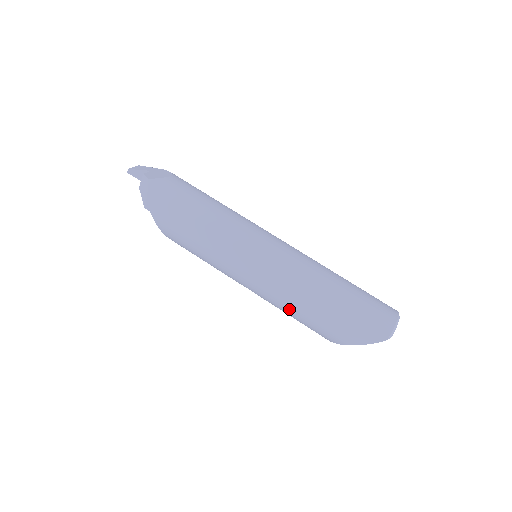
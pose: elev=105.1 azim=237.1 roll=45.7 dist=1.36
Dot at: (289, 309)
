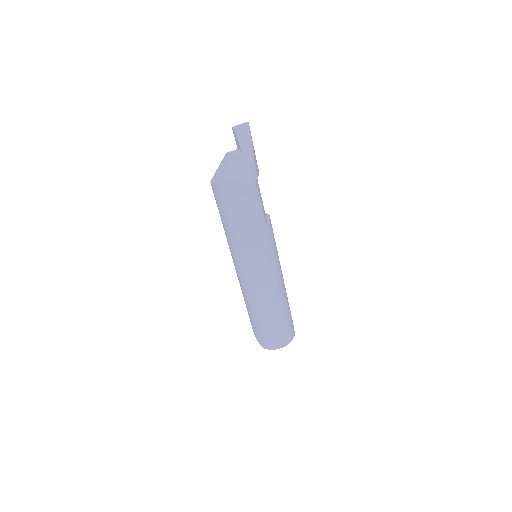
Dot at: occluded
